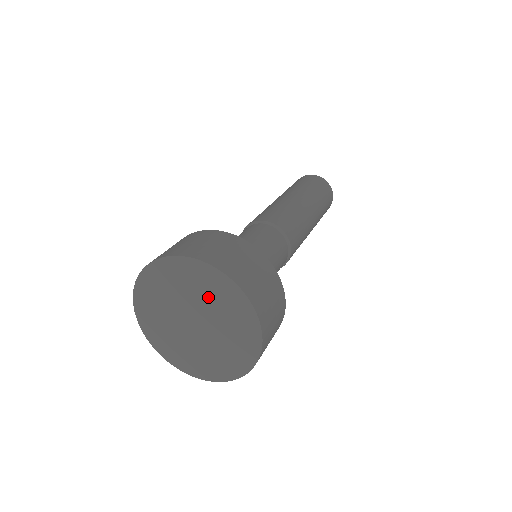
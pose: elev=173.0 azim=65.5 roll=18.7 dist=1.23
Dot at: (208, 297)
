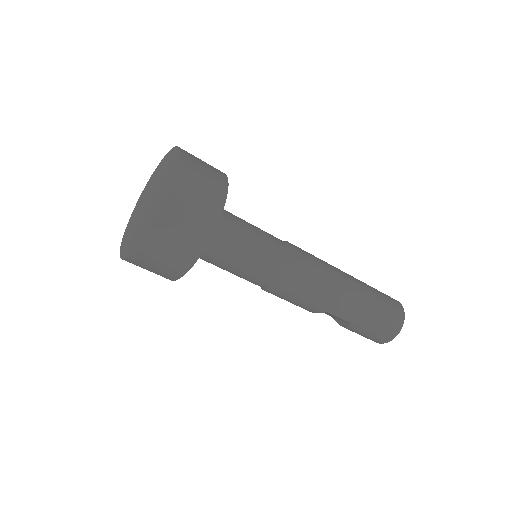
Dot at: (164, 177)
